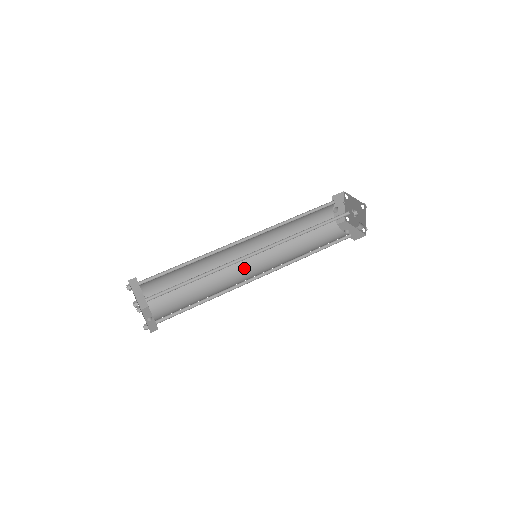
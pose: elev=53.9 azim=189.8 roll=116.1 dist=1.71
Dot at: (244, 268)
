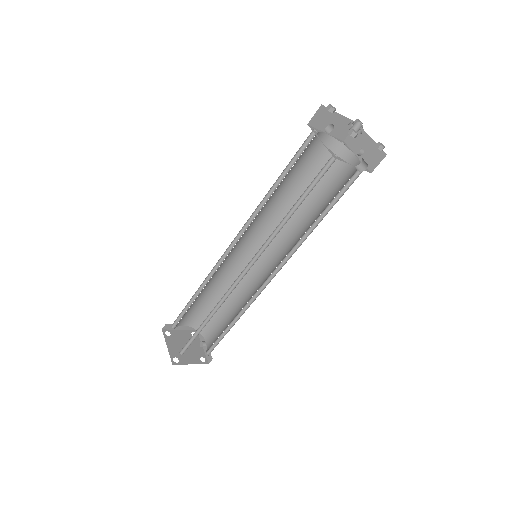
Dot at: (258, 260)
